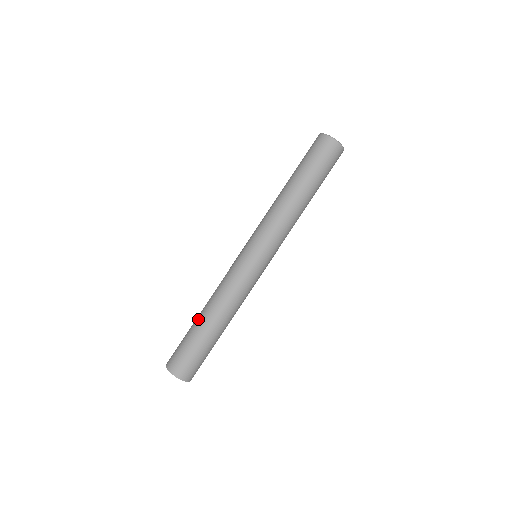
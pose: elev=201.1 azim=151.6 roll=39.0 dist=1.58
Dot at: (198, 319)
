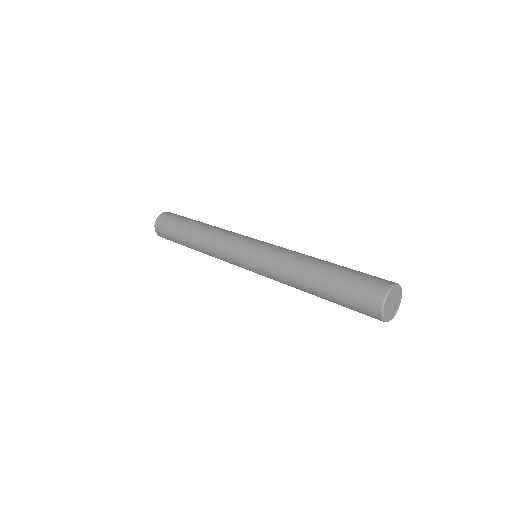
Dot at: (187, 235)
